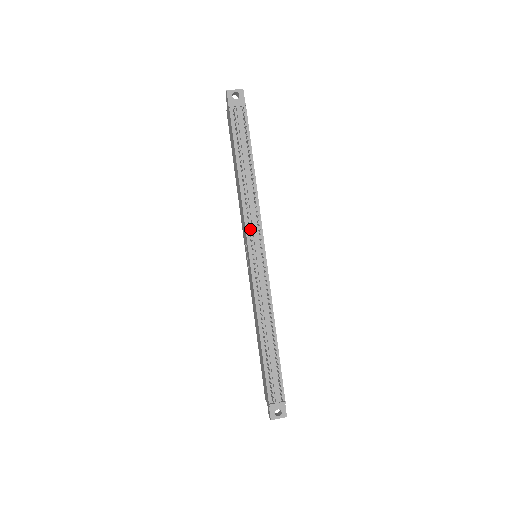
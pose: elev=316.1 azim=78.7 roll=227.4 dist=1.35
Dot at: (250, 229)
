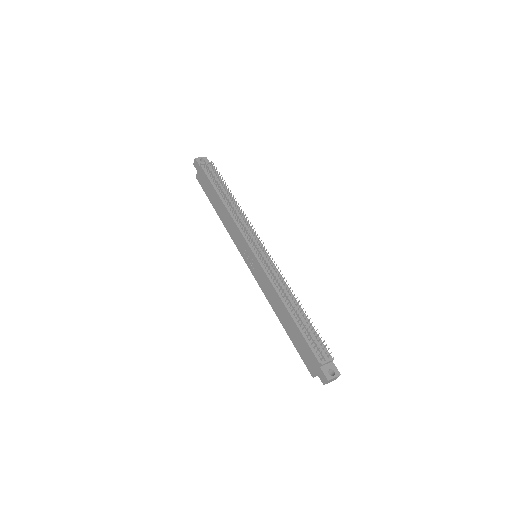
Dot at: (245, 233)
